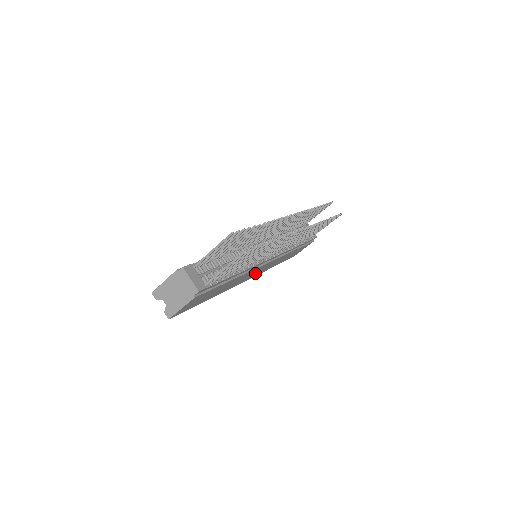
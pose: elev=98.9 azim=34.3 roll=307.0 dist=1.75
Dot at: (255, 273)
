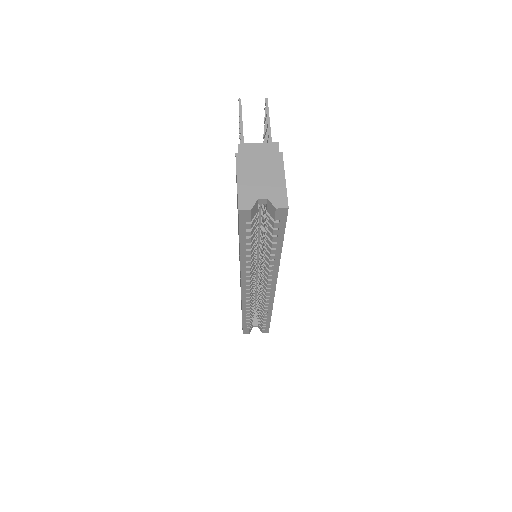
Dot at: occluded
